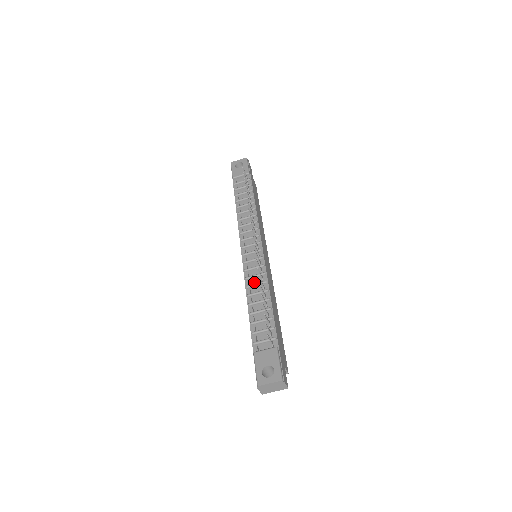
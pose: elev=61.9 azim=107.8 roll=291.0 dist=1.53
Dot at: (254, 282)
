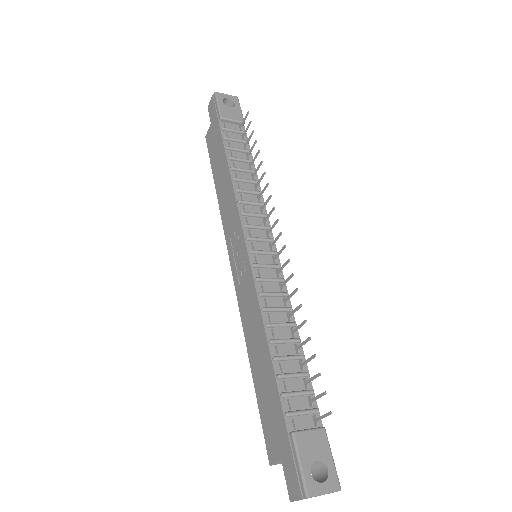
Dot at: (273, 304)
